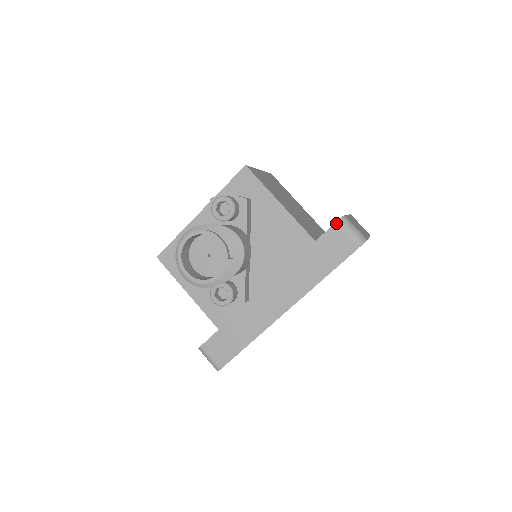
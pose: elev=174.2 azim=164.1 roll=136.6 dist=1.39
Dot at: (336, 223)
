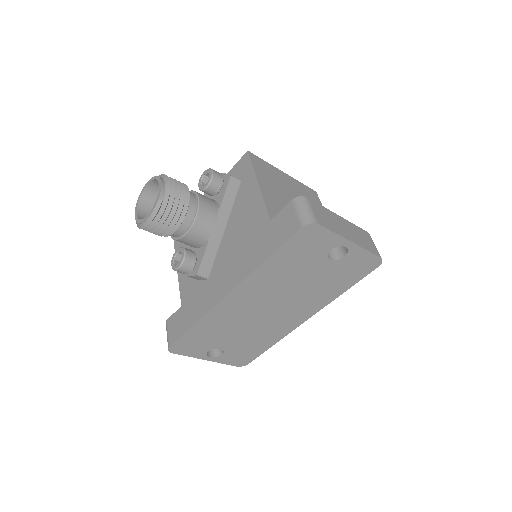
Dot at: (291, 201)
